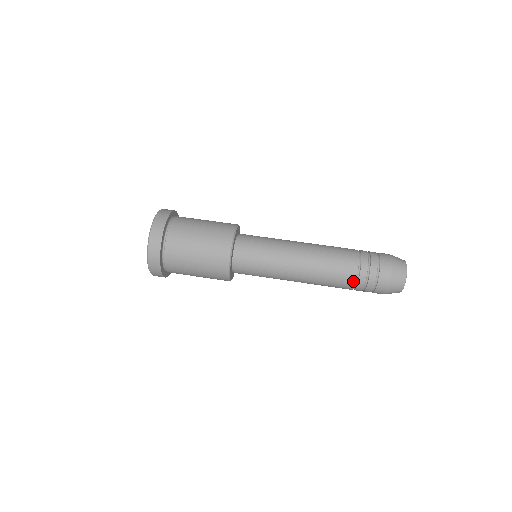
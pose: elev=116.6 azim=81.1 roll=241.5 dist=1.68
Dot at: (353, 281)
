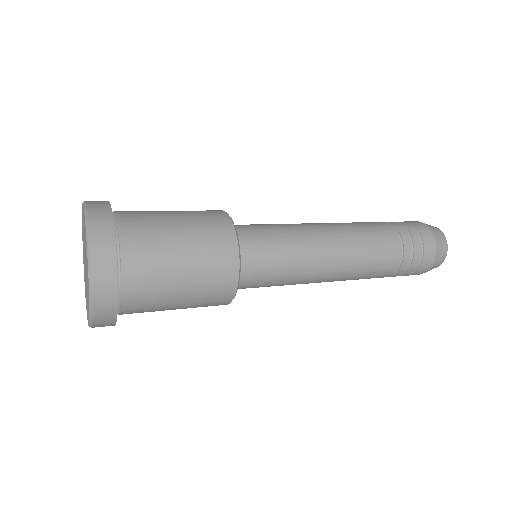
Dot at: (395, 235)
